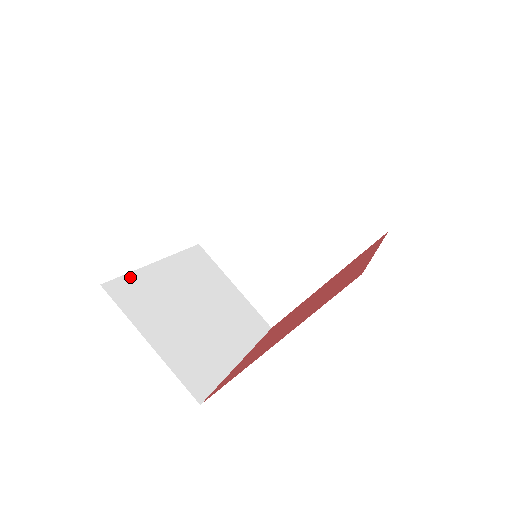
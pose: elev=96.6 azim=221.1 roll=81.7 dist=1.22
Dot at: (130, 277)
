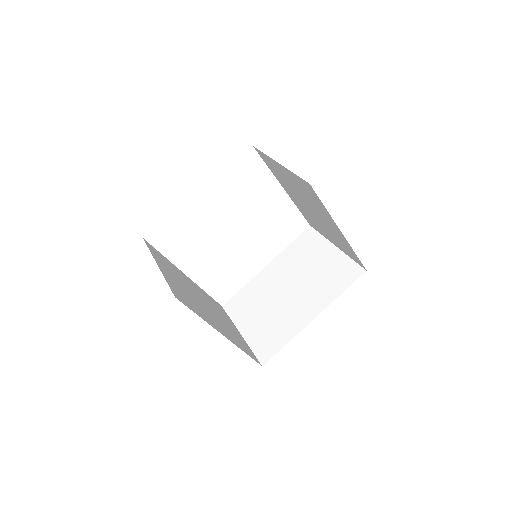
Dot at: (163, 256)
